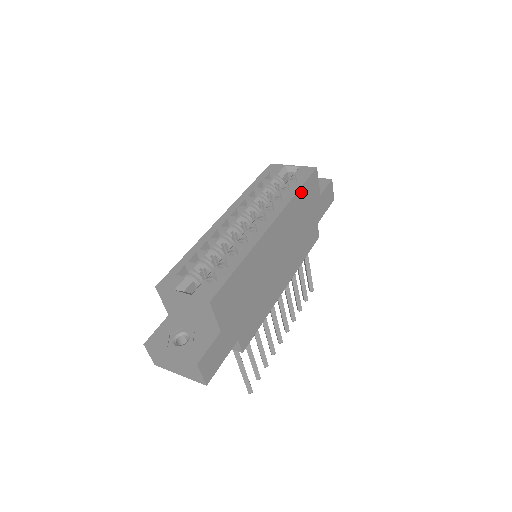
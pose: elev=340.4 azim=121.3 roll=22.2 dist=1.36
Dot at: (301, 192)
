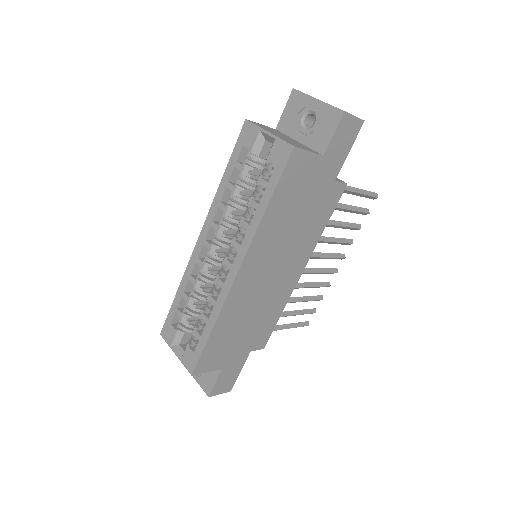
Dot at: (275, 200)
